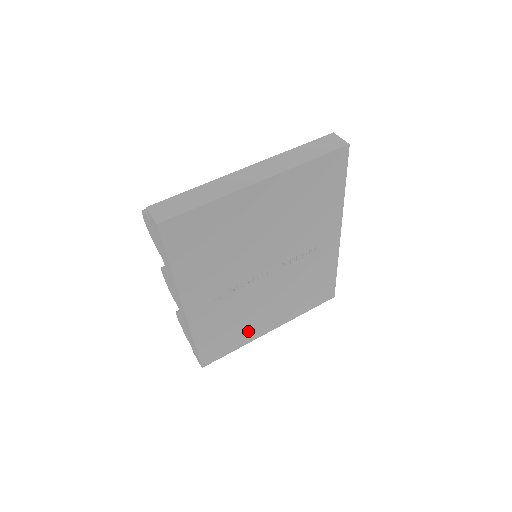
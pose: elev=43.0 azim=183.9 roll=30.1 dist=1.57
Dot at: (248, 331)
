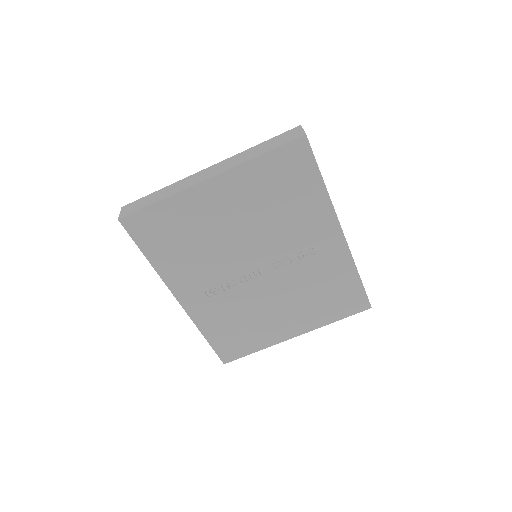
Dot at: (264, 333)
